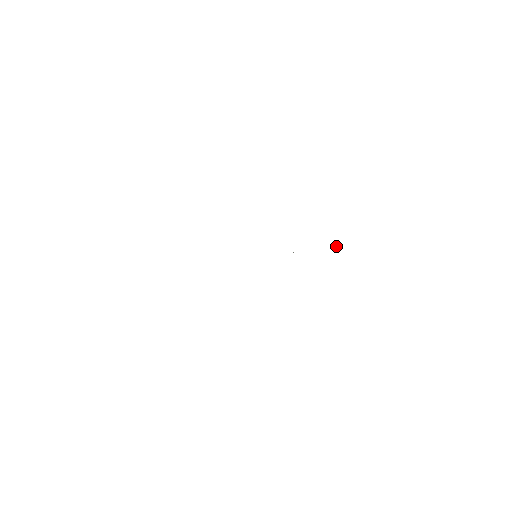
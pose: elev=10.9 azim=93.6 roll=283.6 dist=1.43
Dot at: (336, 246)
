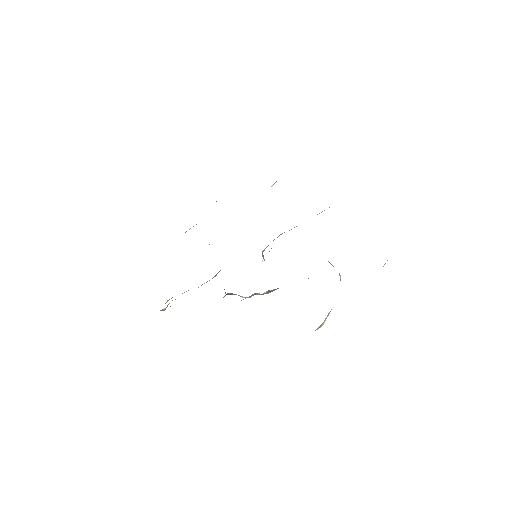
Dot at: occluded
